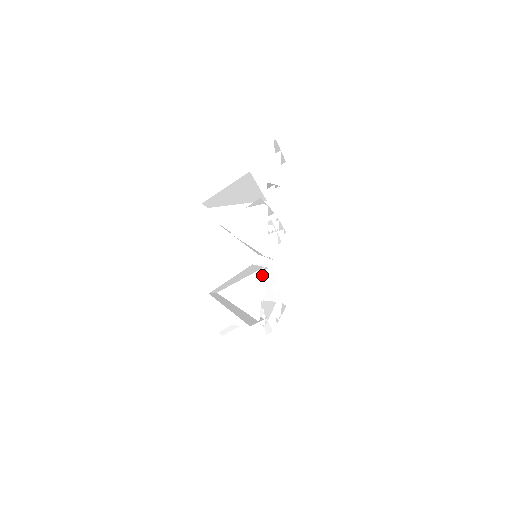
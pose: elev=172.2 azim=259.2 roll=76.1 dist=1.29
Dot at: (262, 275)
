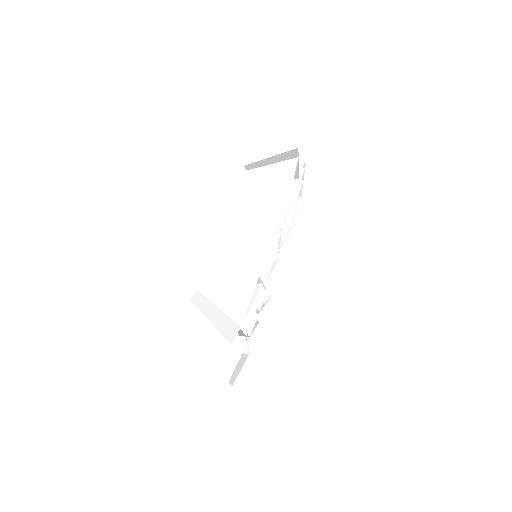
Dot at: (253, 308)
